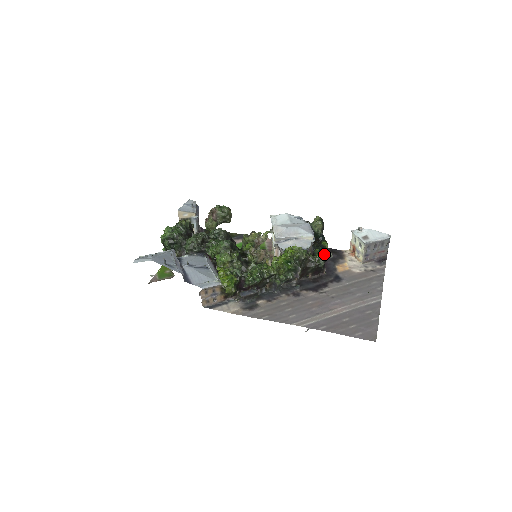
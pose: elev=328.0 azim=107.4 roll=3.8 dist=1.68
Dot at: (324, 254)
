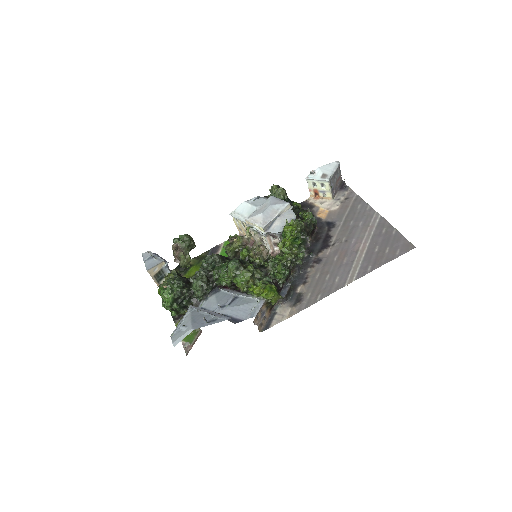
Dot at: (311, 212)
